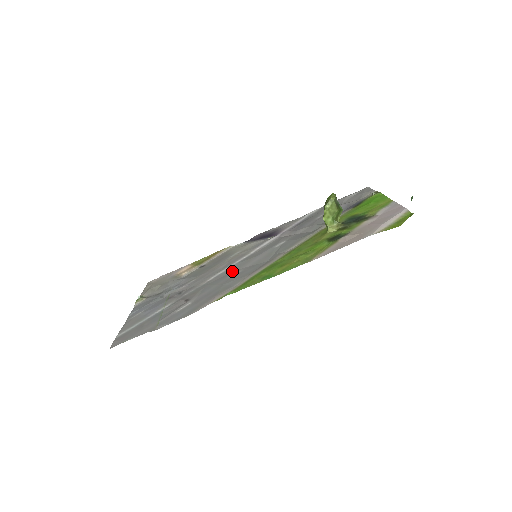
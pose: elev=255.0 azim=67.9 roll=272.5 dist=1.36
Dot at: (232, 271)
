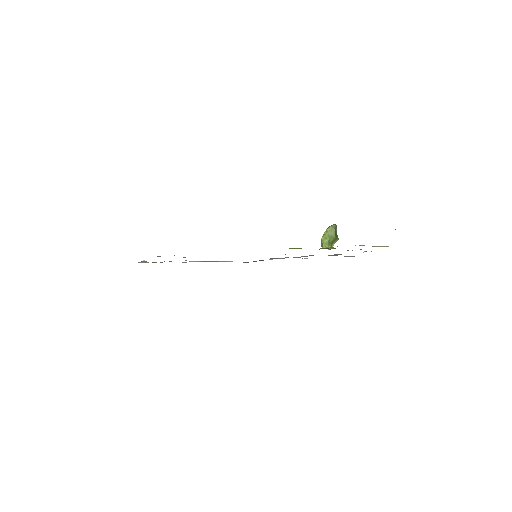
Dot at: occluded
